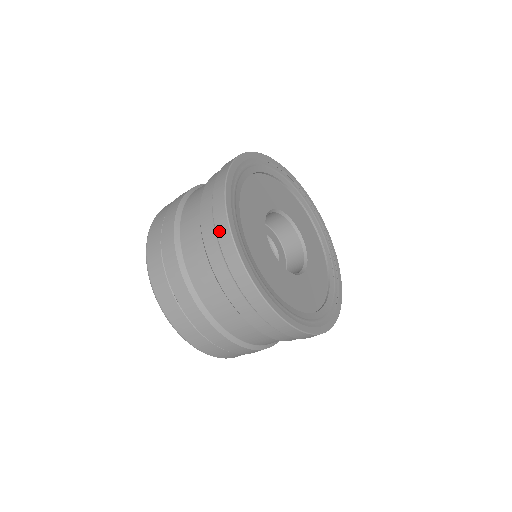
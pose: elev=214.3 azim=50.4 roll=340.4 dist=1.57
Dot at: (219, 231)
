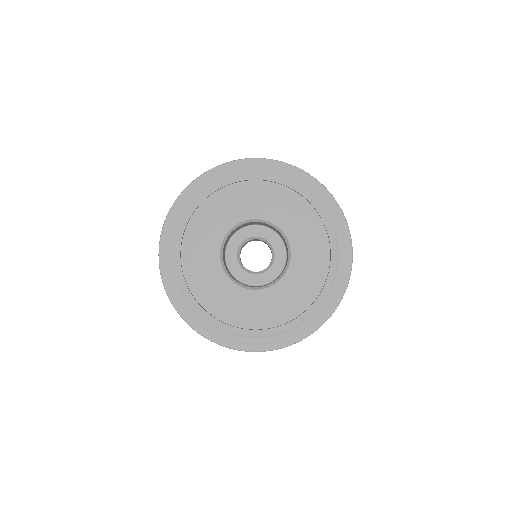
Dot at: occluded
